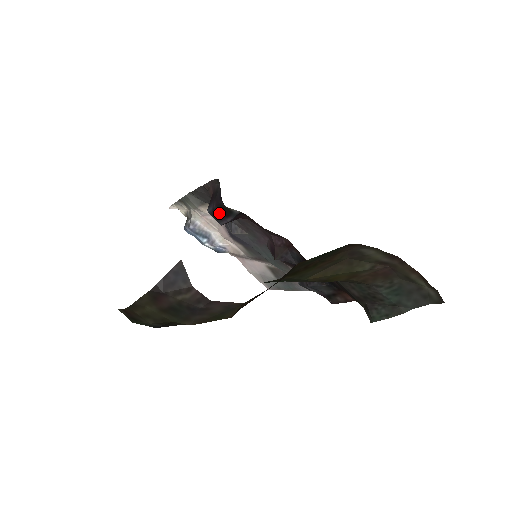
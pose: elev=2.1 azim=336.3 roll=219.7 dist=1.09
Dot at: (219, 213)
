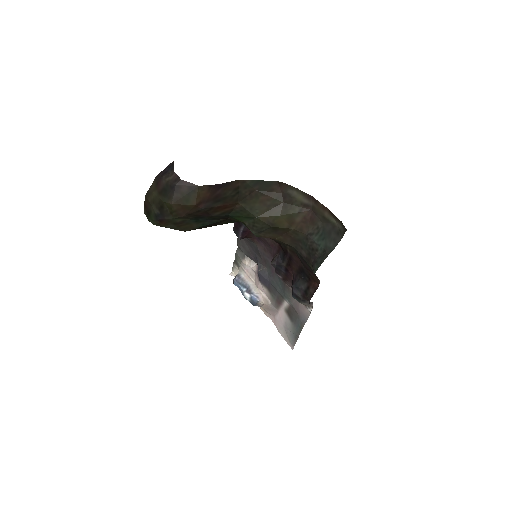
Dot at: (237, 225)
